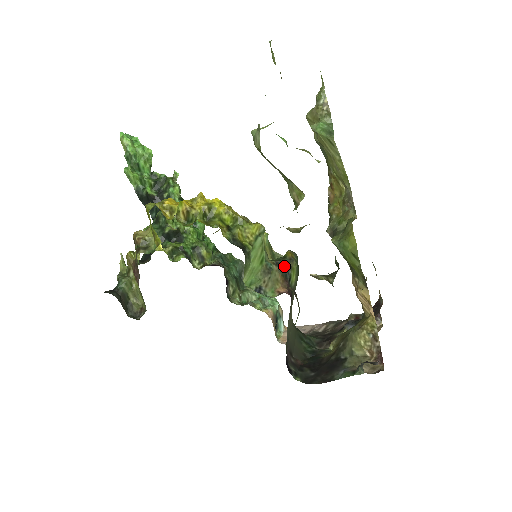
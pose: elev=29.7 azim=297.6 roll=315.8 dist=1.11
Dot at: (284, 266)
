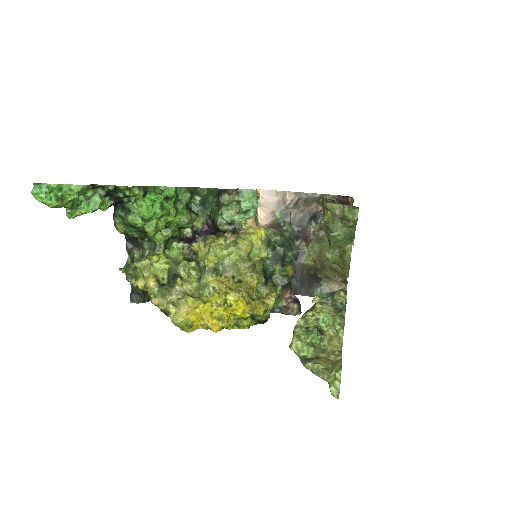
Dot at: (288, 283)
